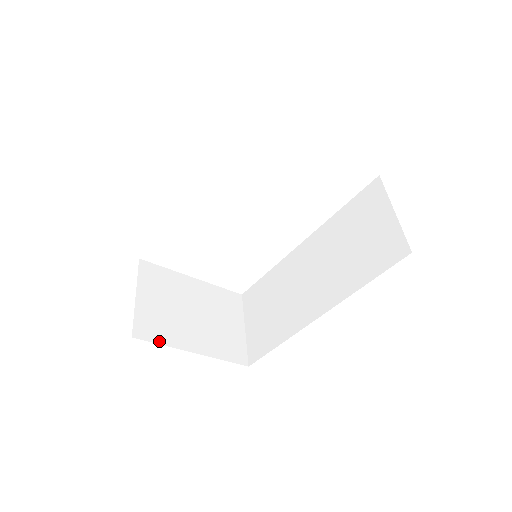
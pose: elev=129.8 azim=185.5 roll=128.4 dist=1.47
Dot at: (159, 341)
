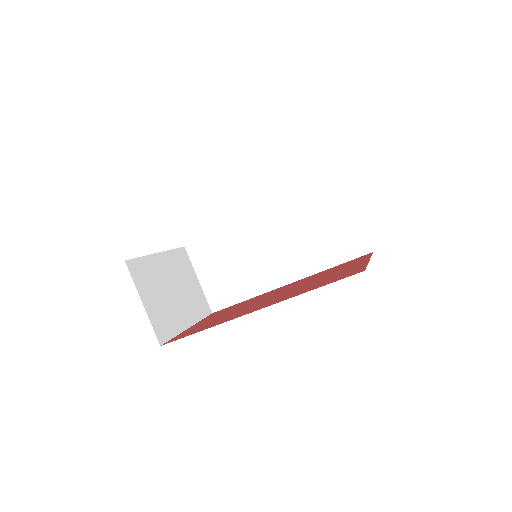
Dot at: (172, 335)
